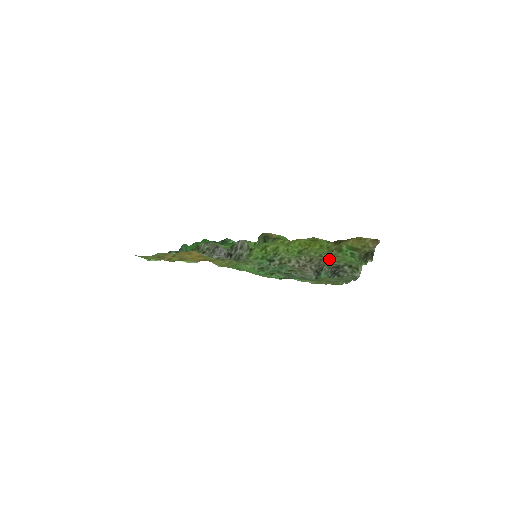
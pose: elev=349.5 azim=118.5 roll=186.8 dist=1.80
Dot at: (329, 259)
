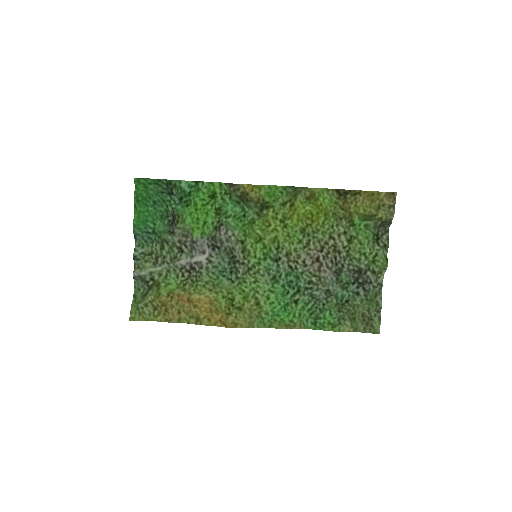
Dot at: (345, 253)
